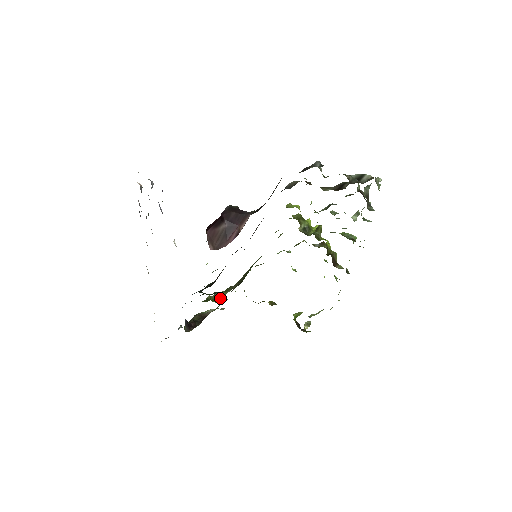
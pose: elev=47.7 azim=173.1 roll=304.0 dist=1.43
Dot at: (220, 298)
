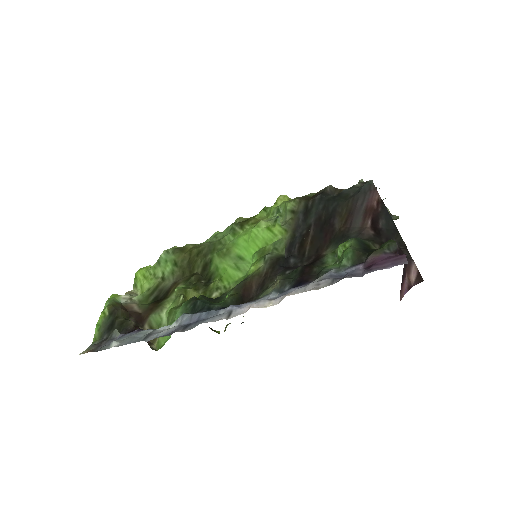
Dot at: occluded
